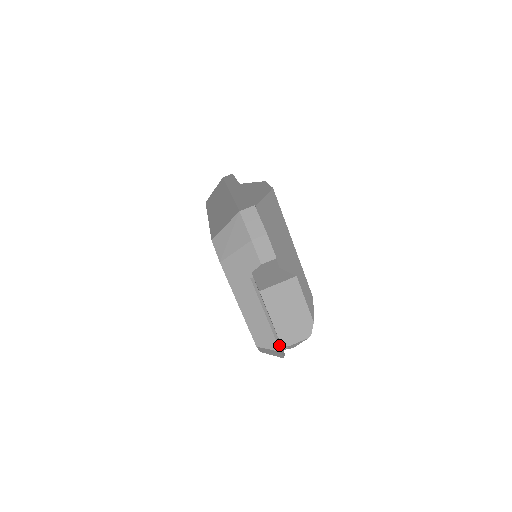
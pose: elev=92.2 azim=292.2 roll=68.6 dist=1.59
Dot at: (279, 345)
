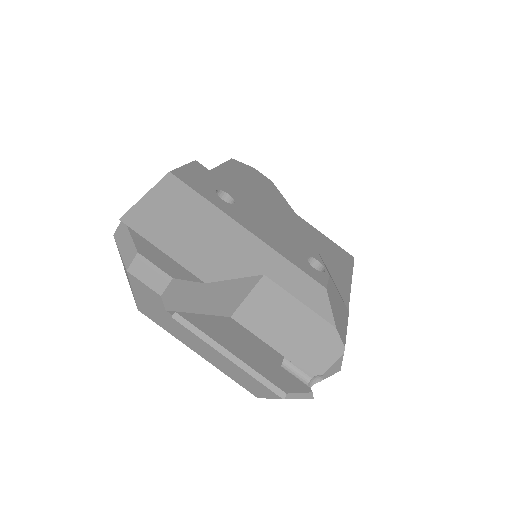
Dot at: (275, 390)
